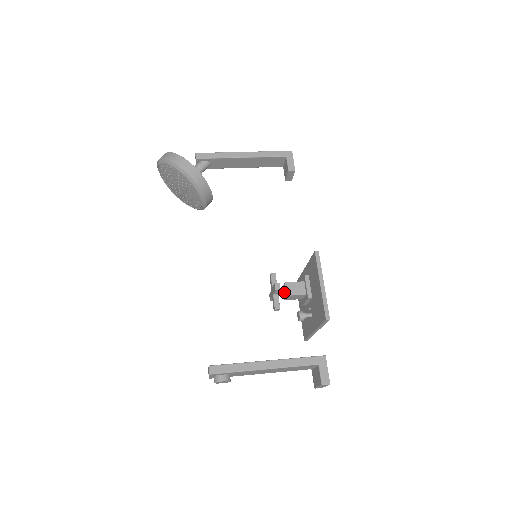
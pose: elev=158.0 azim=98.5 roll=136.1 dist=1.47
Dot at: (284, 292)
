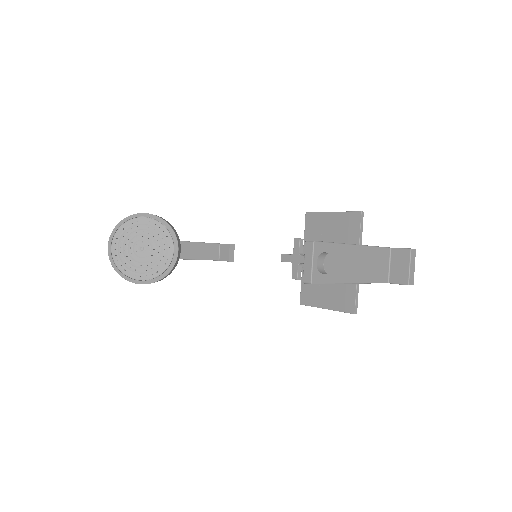
Dot at: occluded
